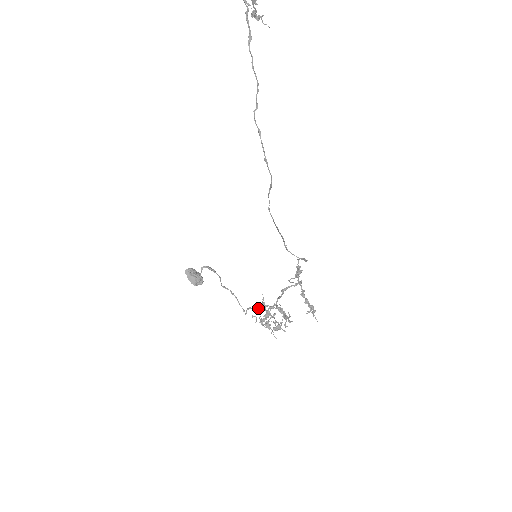
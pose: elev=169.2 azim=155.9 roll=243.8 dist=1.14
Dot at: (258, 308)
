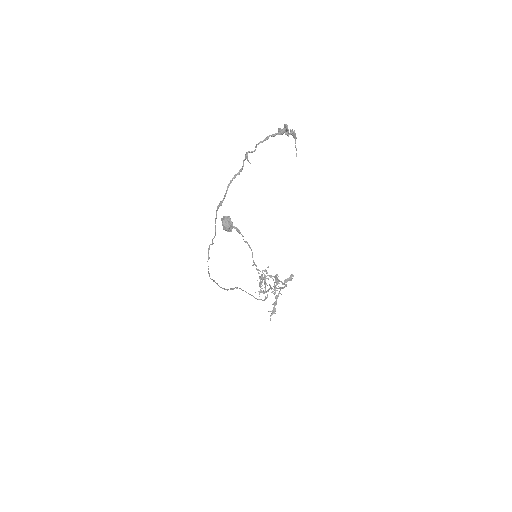
Dot at: occluded
